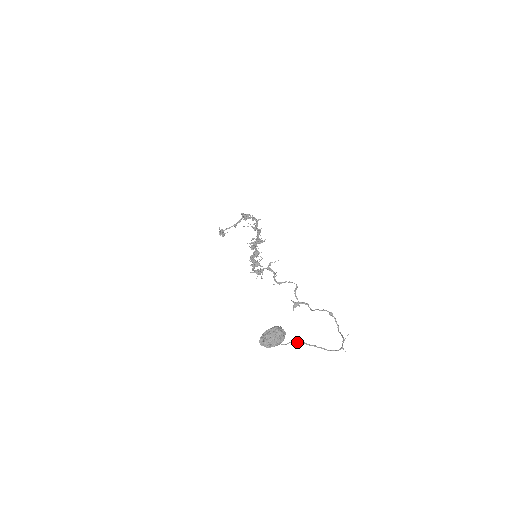
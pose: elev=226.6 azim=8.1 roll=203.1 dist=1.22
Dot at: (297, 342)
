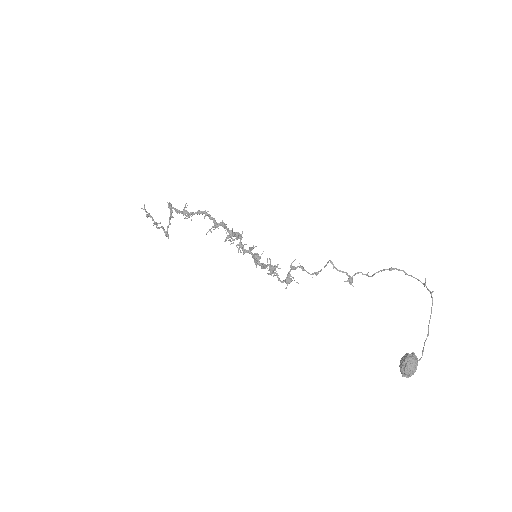
Dot at: occluded
